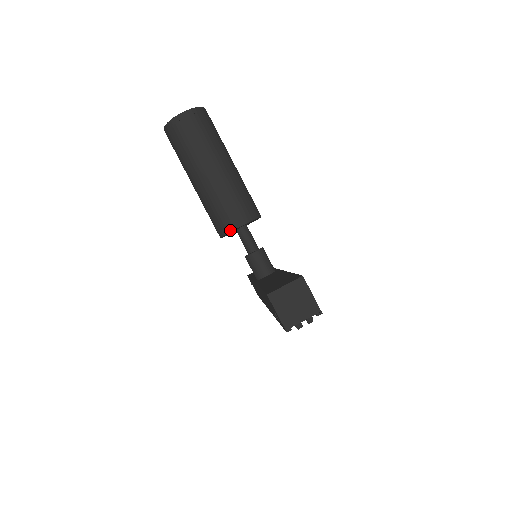
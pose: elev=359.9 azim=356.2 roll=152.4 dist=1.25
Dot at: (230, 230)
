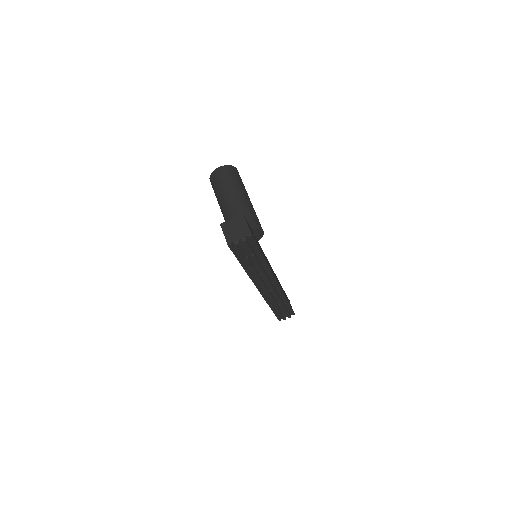
Dot at: occluded
